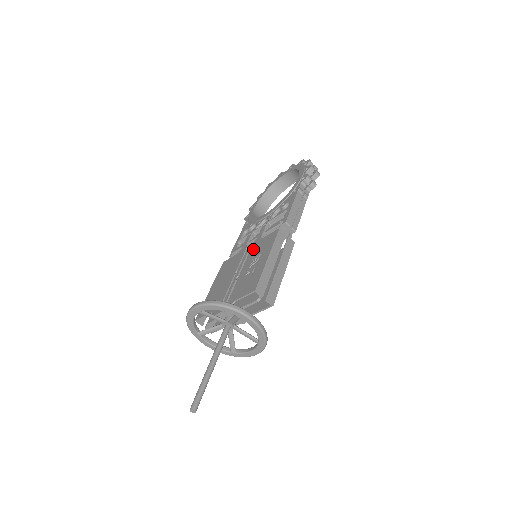
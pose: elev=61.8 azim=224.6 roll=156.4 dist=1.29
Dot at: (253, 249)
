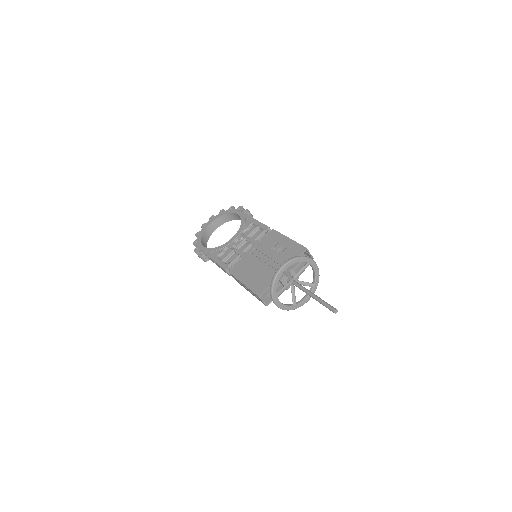
Dot at: (260, 247)
